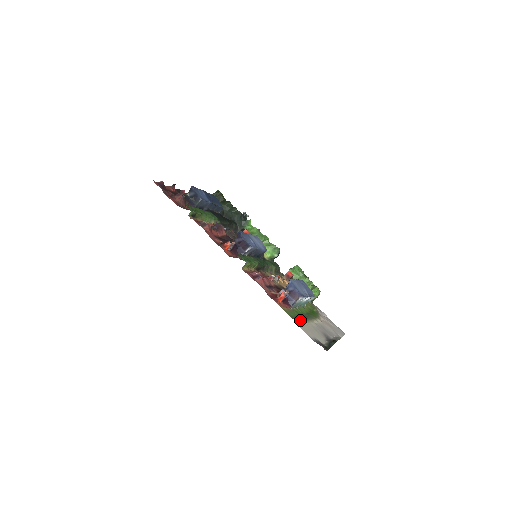
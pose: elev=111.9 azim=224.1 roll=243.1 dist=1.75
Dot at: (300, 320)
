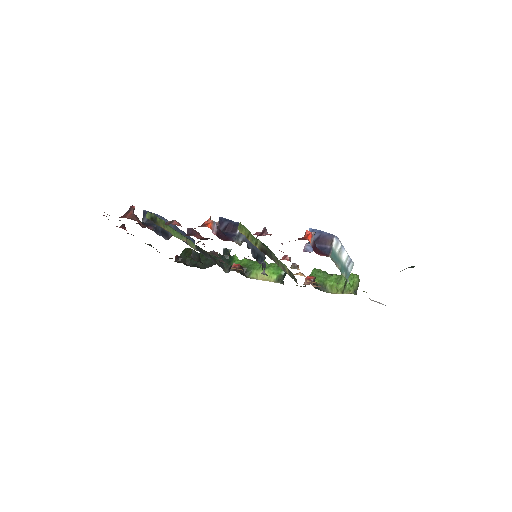
Dot at: occluded
